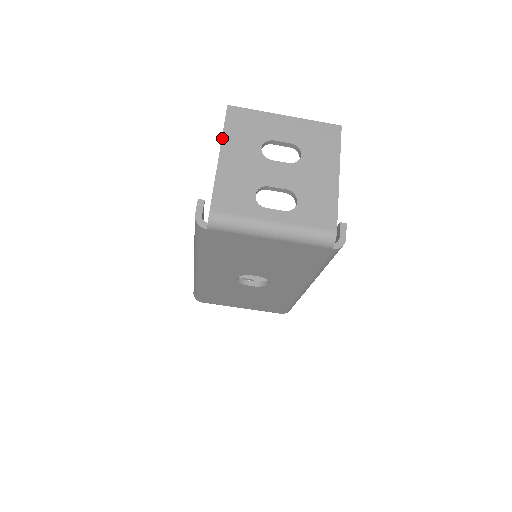
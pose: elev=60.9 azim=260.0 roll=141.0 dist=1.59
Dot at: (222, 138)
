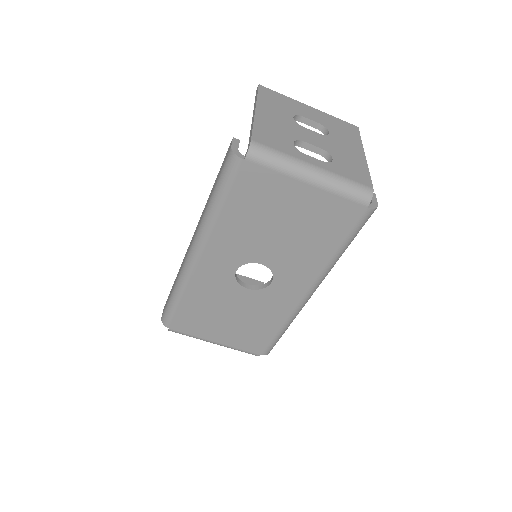
Dot at: (257, 100)
